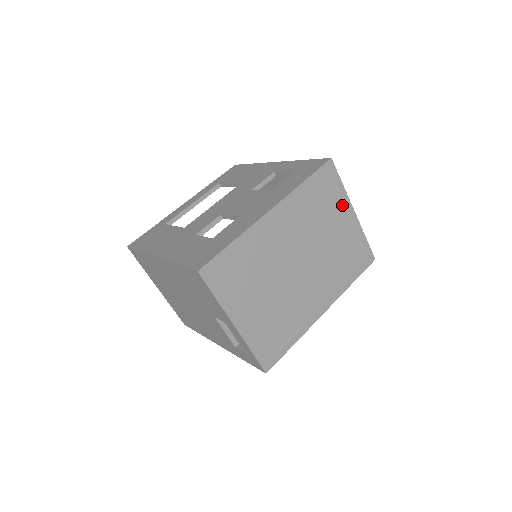
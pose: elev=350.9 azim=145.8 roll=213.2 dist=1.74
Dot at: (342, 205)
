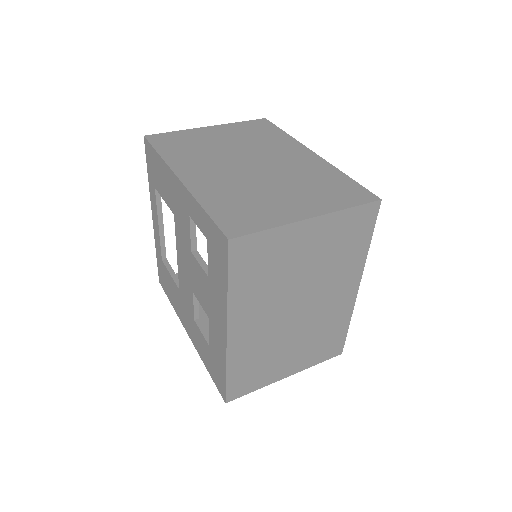
Dot at: (290, 237)
